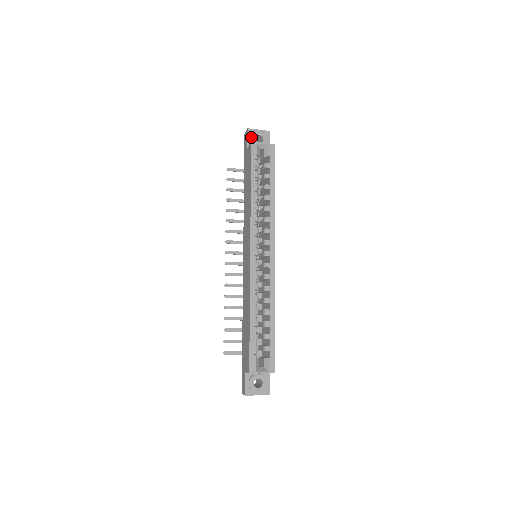
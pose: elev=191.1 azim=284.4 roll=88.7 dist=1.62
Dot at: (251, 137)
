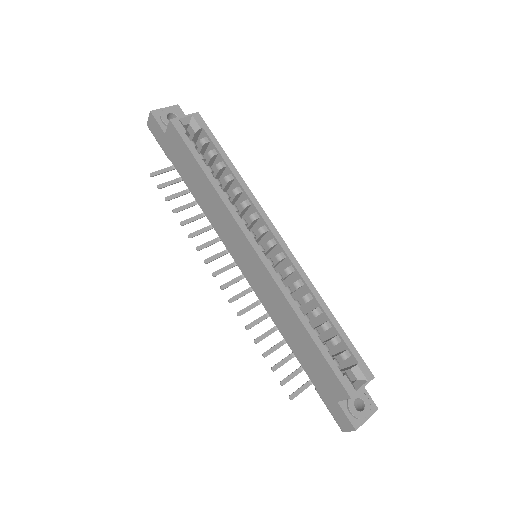
Dot at: (161, 119)
